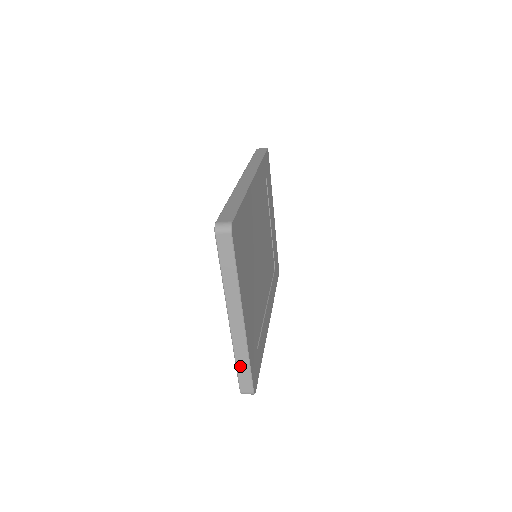
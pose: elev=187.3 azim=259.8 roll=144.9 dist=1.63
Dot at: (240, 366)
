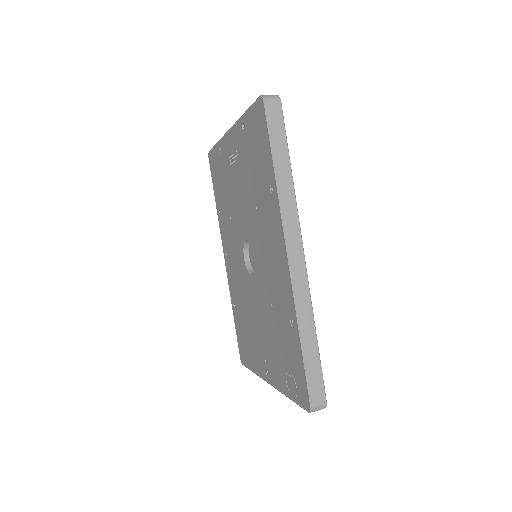
Dot at: occluded
